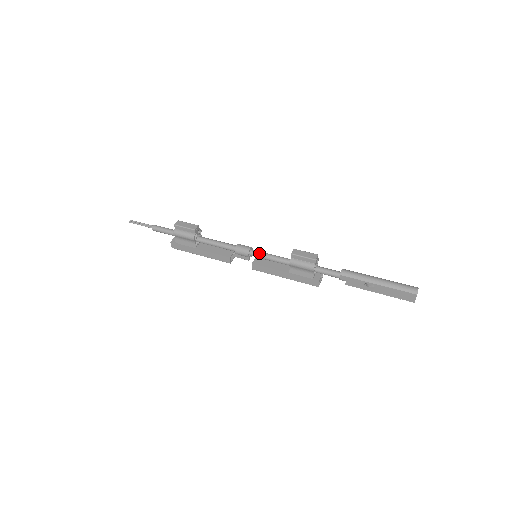
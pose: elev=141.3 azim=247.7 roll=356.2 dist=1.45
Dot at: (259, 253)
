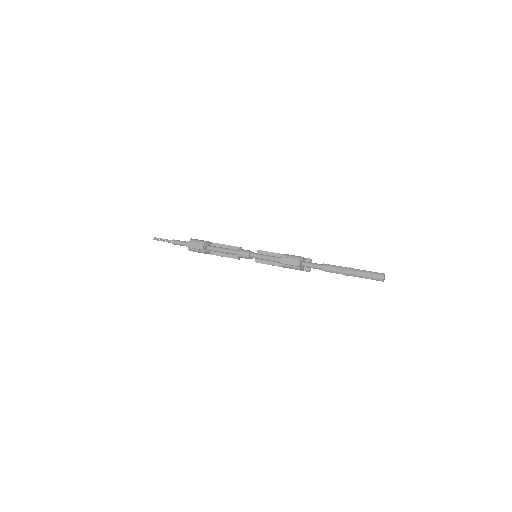
Dot at: (257, 257)
